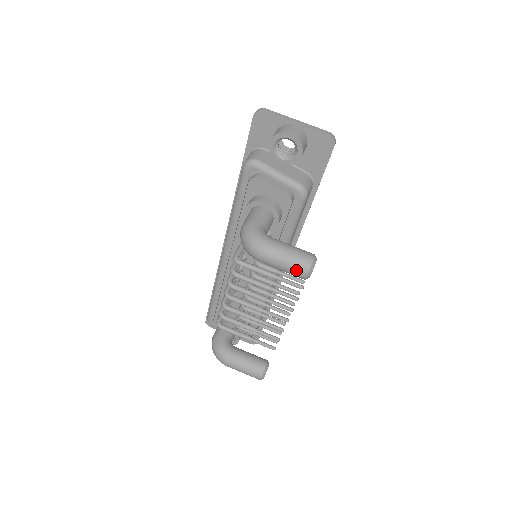
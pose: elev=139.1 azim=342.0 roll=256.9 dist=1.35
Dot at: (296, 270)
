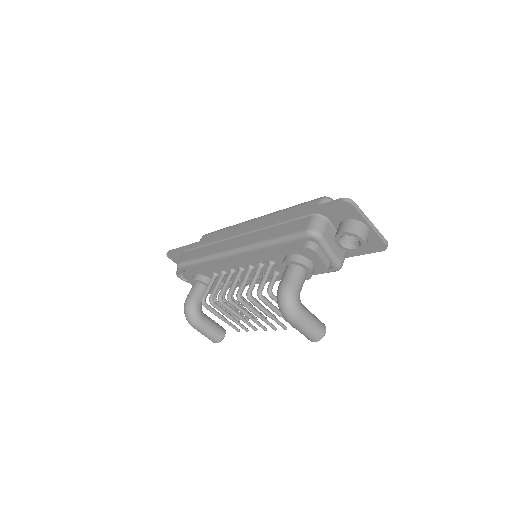
Dot at: (310, 337)
